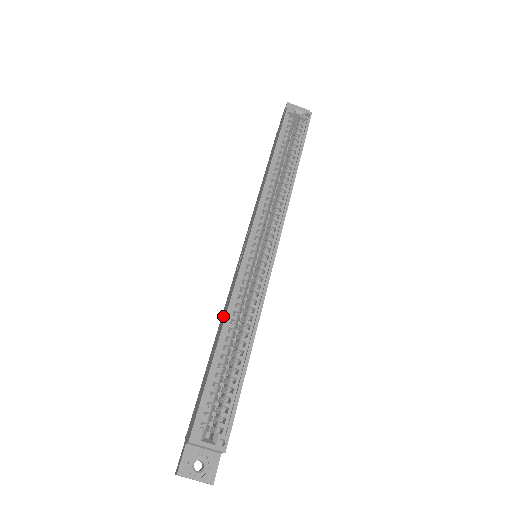
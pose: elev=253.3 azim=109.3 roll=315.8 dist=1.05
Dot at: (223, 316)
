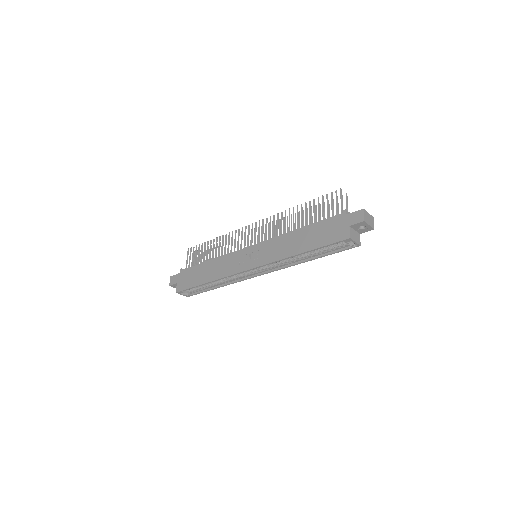
Dot at: (218, 268)
